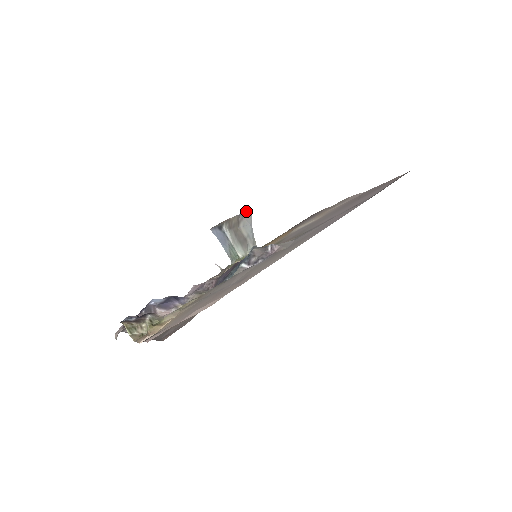
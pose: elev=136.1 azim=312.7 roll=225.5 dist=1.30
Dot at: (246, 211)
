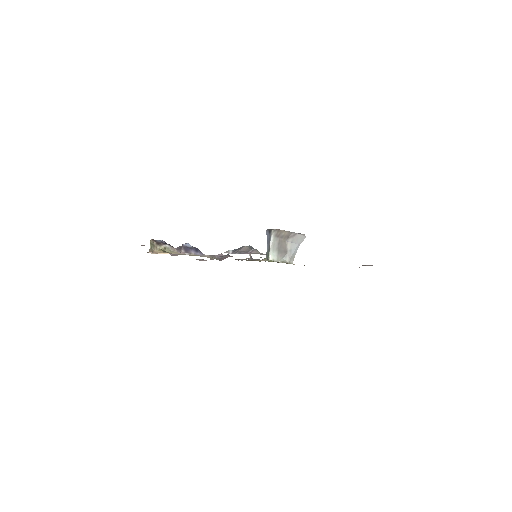
Dot at: occluded
